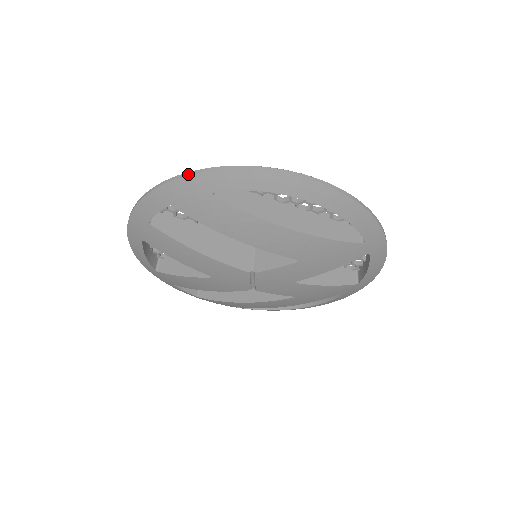
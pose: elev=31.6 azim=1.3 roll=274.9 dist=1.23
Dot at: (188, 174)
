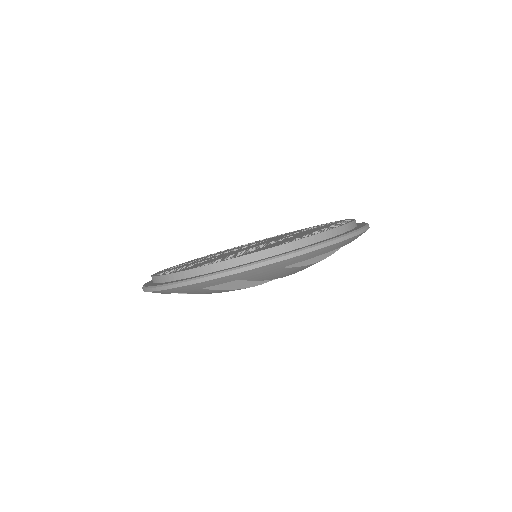
Dot at: (271, 263)
